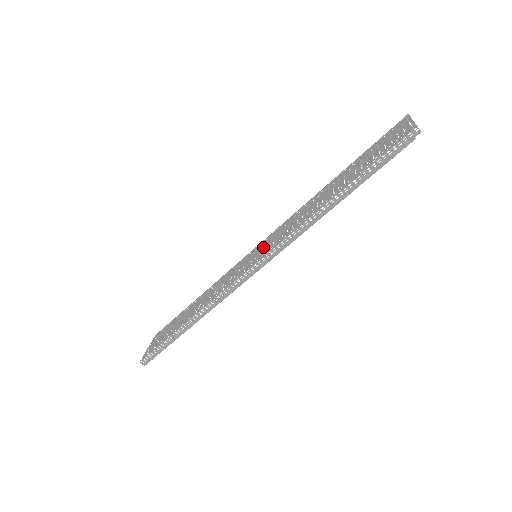
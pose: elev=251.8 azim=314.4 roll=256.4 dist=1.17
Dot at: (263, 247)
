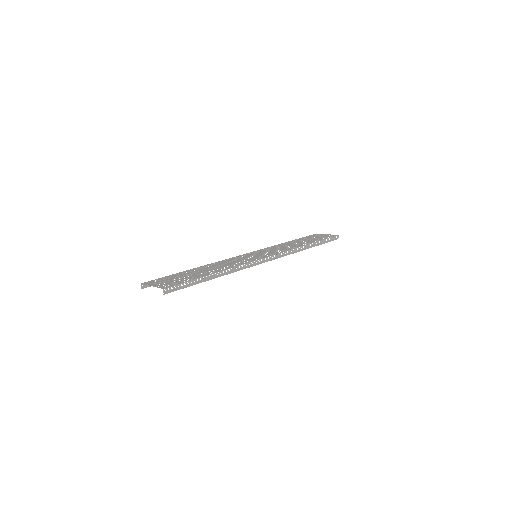
Dot at: (260, 253)
